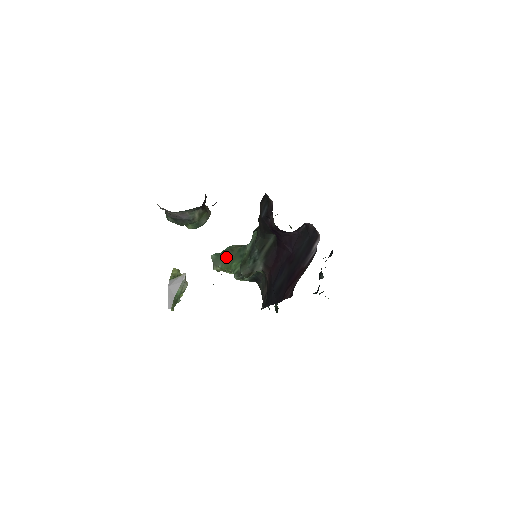
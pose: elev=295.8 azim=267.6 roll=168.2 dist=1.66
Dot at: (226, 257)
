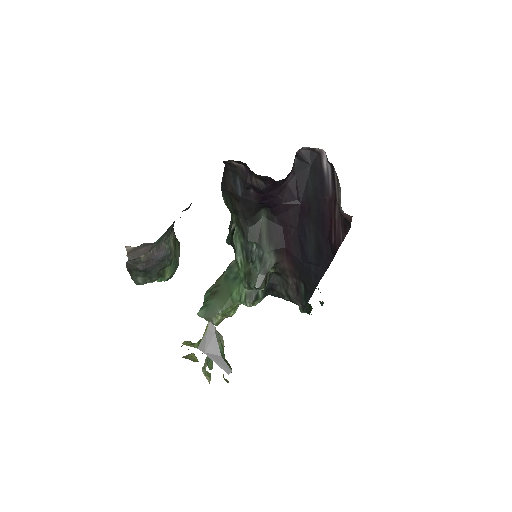
Dot at: (218, 297)
